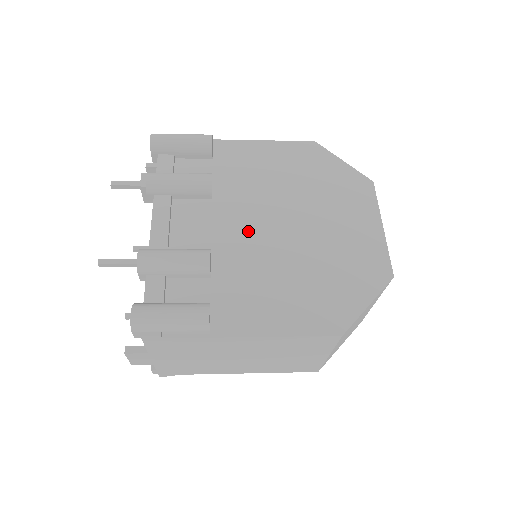
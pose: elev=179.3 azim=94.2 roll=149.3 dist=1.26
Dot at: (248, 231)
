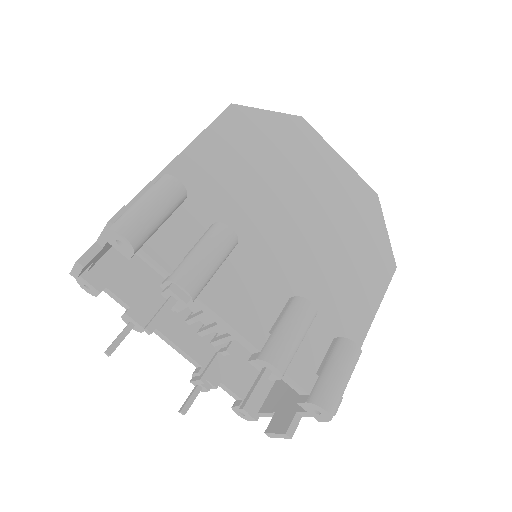
Dot at: (287, 249)
